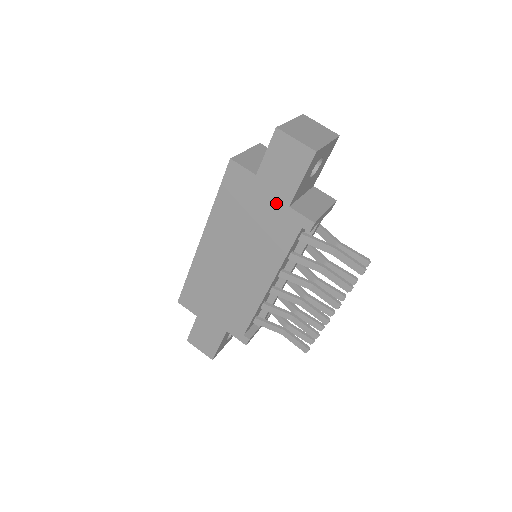
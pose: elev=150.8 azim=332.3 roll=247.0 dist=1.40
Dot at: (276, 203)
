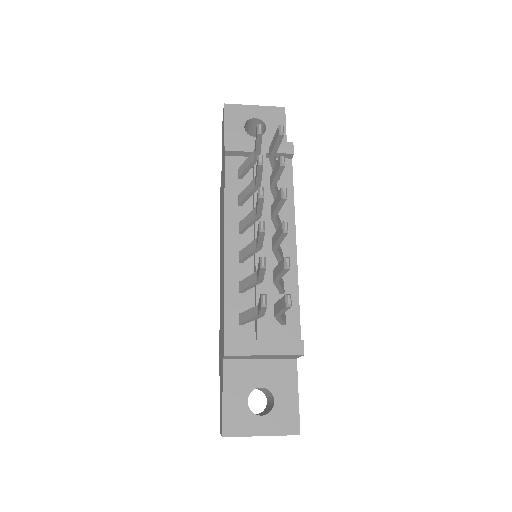
Dot at: occluded
